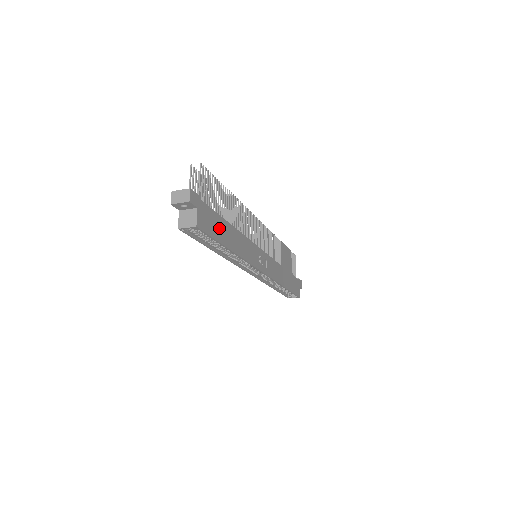
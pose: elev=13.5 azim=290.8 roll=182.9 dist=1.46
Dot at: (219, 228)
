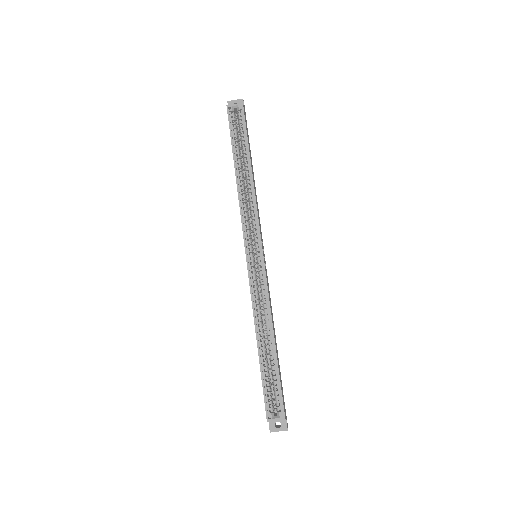
Dot at: (249, 146)
